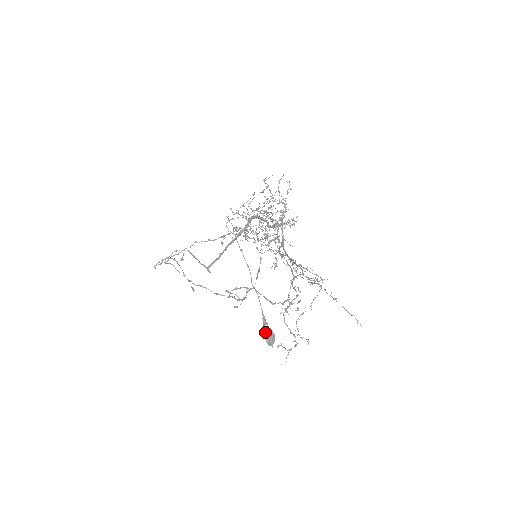
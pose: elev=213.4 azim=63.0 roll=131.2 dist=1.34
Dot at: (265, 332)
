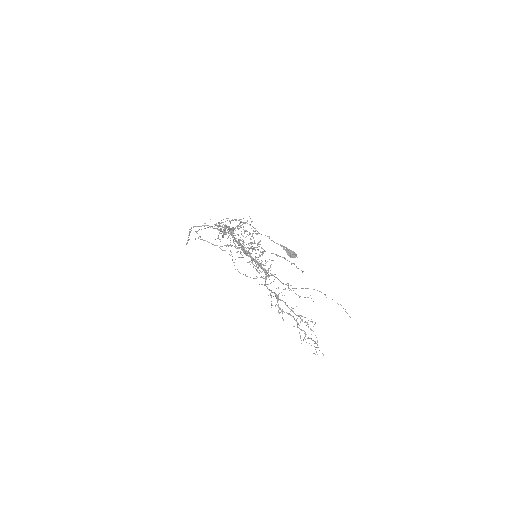
Dot at: (287, 254)
